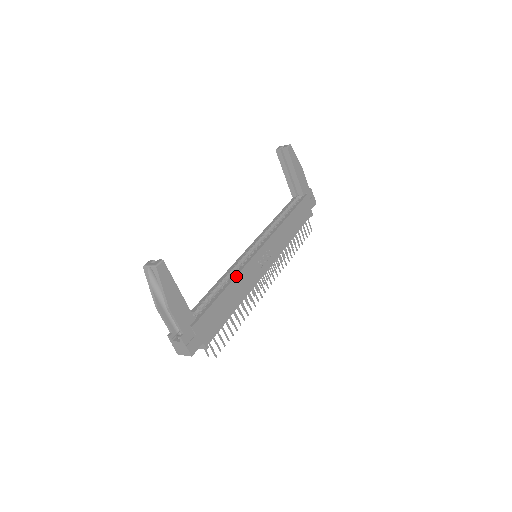
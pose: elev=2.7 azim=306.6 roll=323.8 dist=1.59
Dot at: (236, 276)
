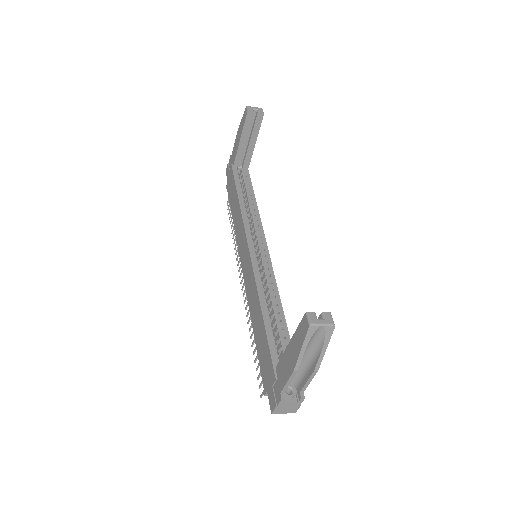
Dot at: occluded
